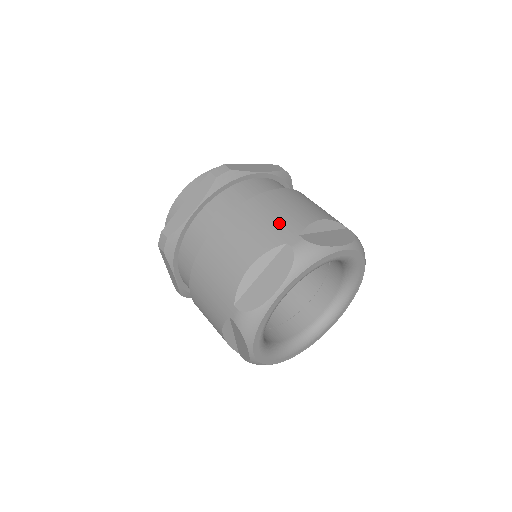
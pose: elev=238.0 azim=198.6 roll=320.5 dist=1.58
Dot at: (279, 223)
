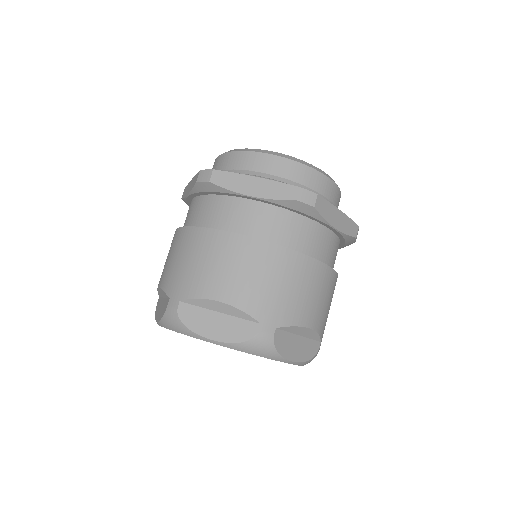
Dot at: (184, 275)
